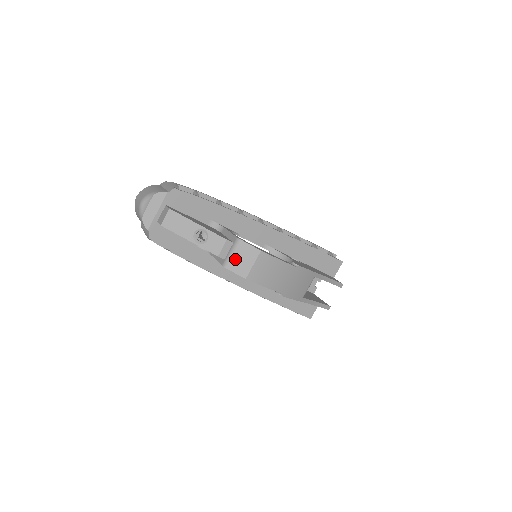
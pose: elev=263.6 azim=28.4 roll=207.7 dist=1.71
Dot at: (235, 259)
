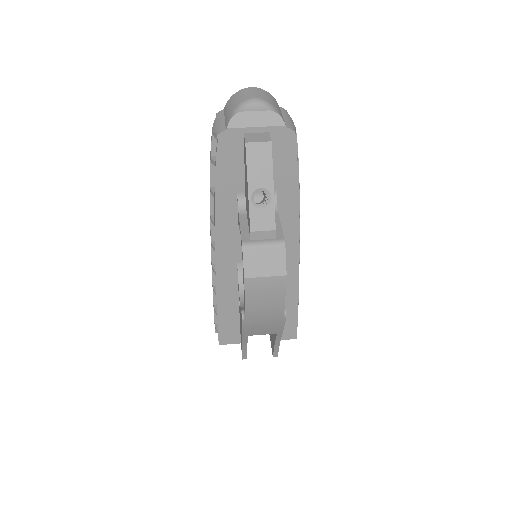
Dot at: (259, 253)
